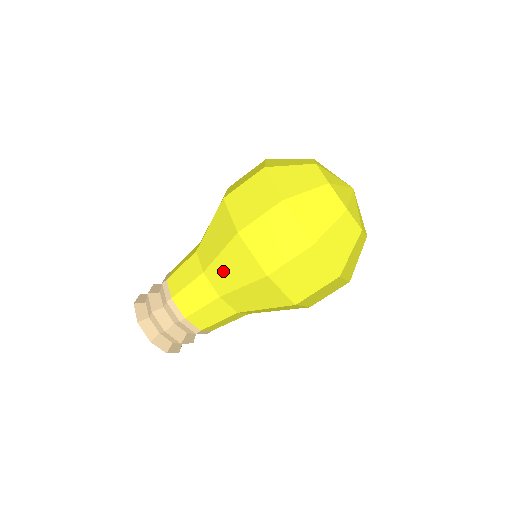
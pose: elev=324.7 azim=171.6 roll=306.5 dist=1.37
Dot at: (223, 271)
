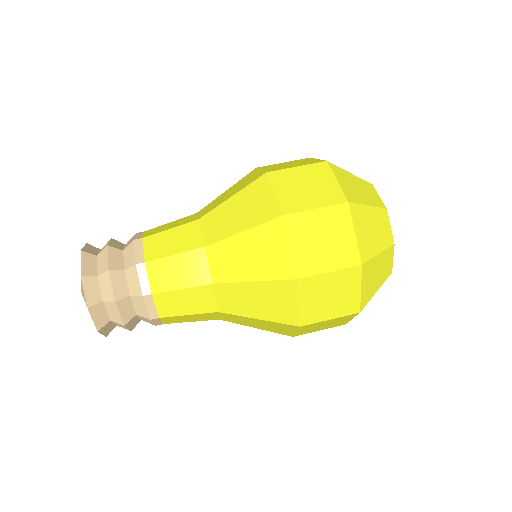
Dot at: (226, 215)
